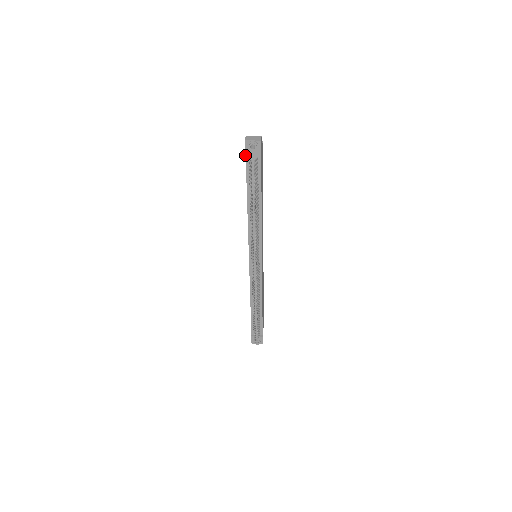
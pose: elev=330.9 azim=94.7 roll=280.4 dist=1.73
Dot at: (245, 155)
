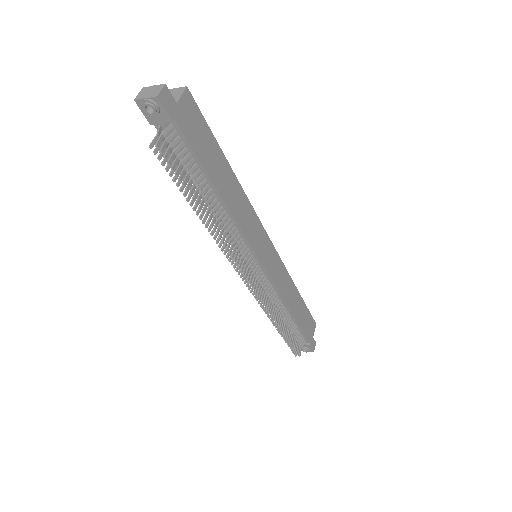
Dot at: occluded
